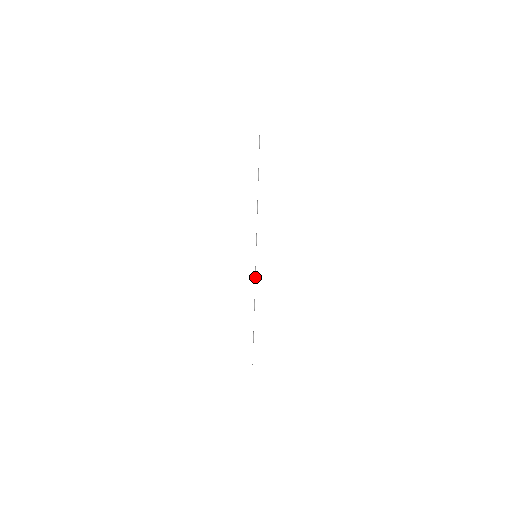
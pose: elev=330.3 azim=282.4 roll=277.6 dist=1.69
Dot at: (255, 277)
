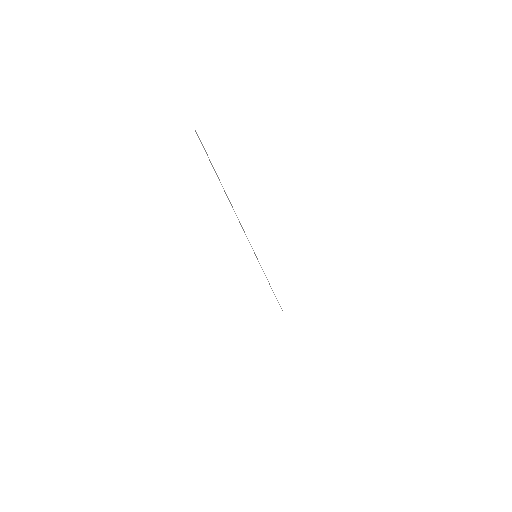
Dot at: (262, 269)
